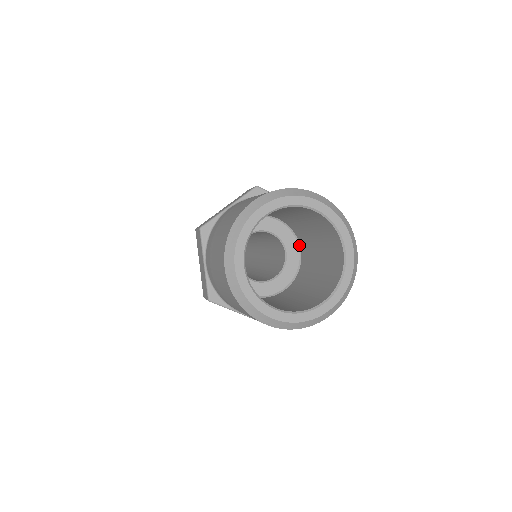
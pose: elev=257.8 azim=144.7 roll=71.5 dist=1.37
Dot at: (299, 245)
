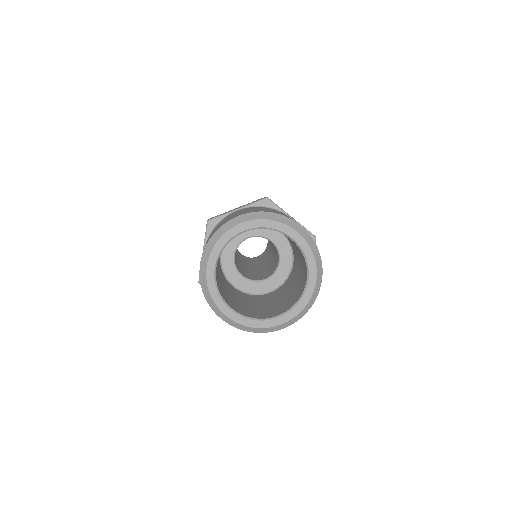
Dot at: (293, 258)
